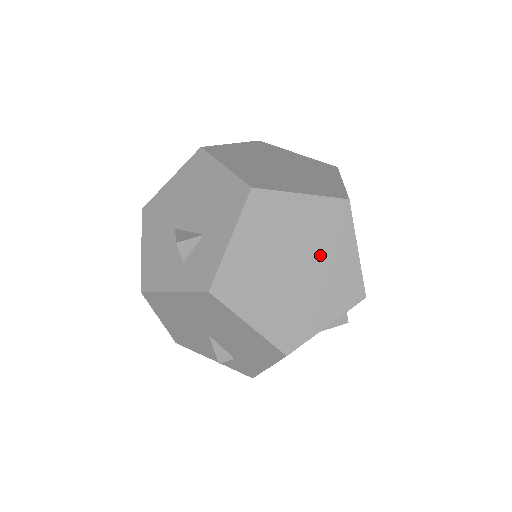
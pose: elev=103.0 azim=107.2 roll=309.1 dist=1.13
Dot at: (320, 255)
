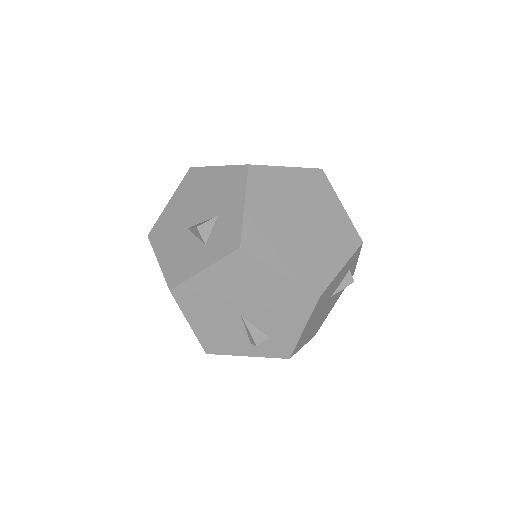
Dot at: (316, 211)
